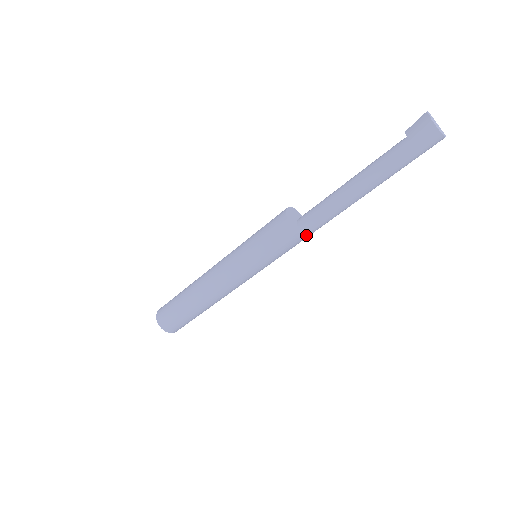
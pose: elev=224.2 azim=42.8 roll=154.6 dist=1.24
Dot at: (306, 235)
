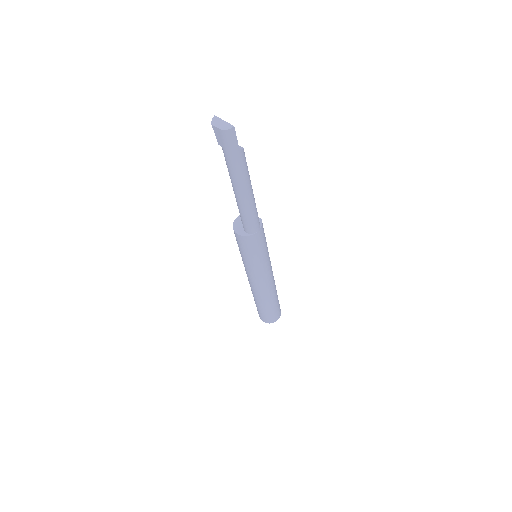
Dot at: (252, 233)
